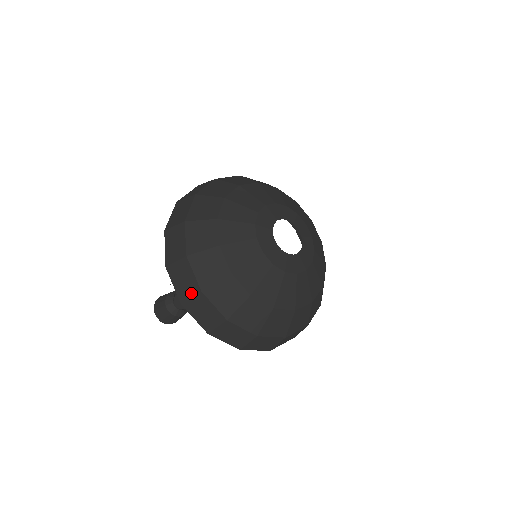
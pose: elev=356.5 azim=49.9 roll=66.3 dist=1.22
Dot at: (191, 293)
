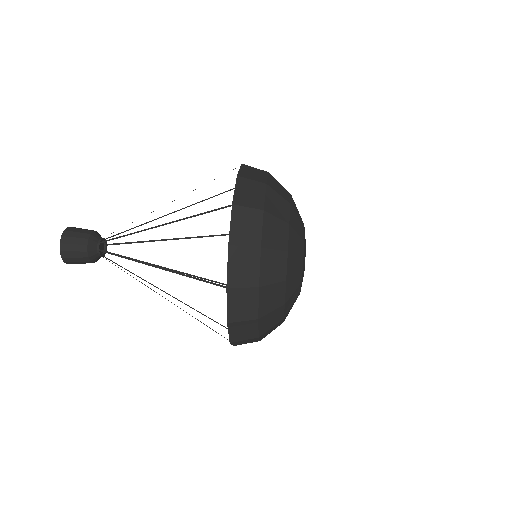
Dot at: (248, 242)
